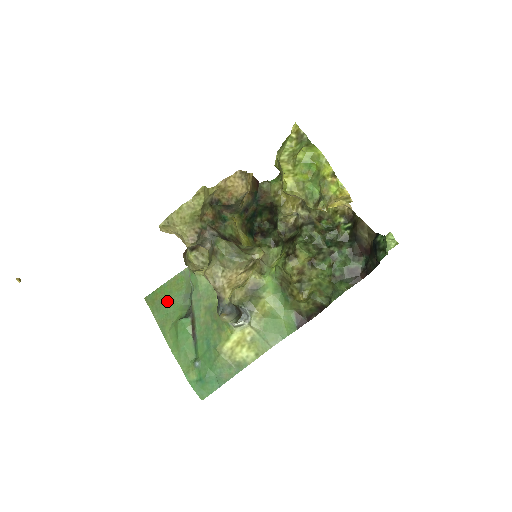
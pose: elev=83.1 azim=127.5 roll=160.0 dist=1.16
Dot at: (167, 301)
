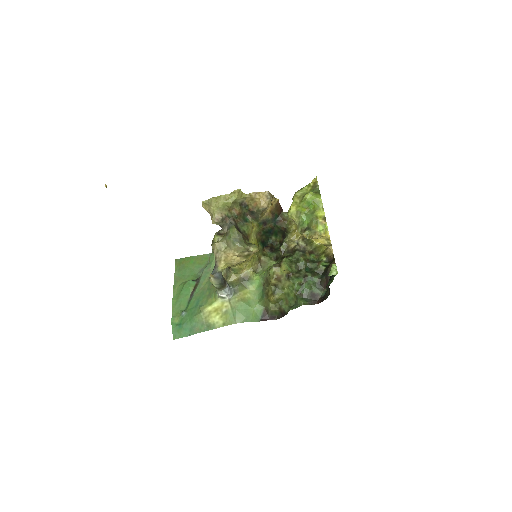
Dot at: (189, 267)
